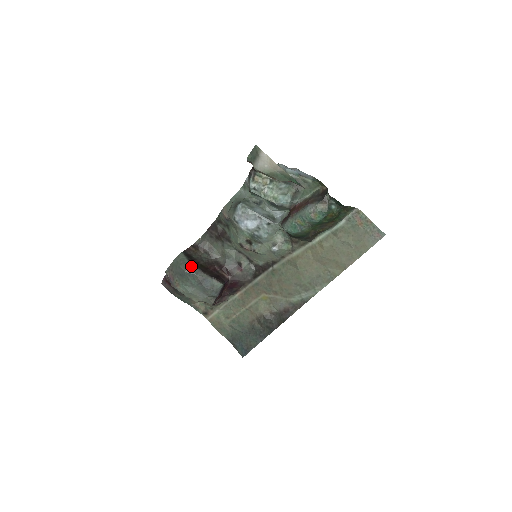
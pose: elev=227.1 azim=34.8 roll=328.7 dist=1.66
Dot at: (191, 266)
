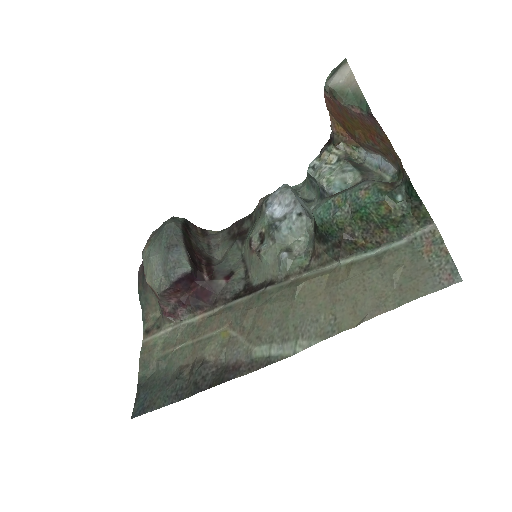
Dot at: (178, 225)
